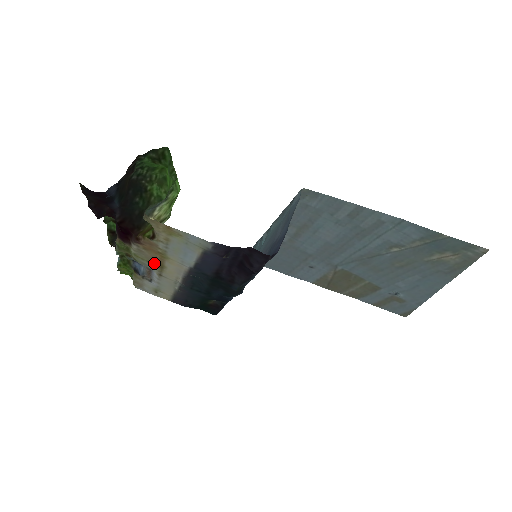
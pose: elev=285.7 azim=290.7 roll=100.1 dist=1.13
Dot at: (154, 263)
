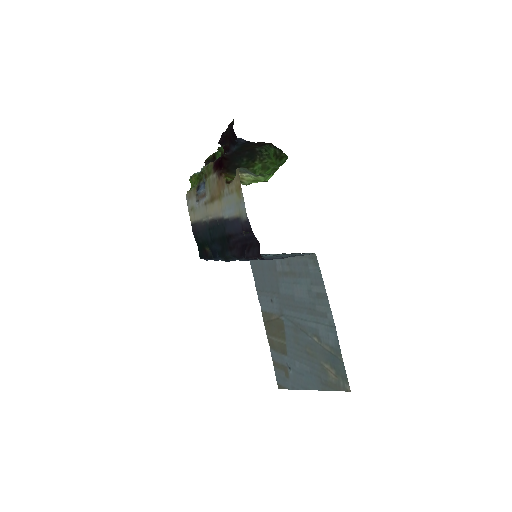
Dot at: (211, 194)
